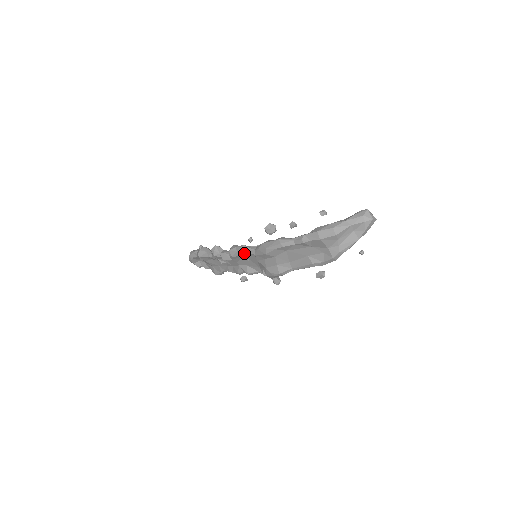
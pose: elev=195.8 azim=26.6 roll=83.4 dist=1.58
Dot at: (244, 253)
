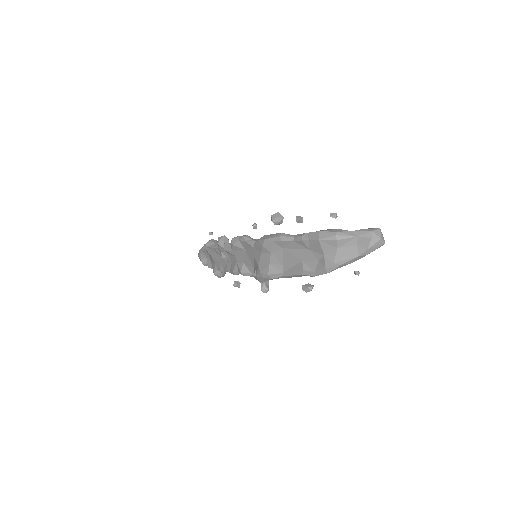
Dot at: (245, 244)
